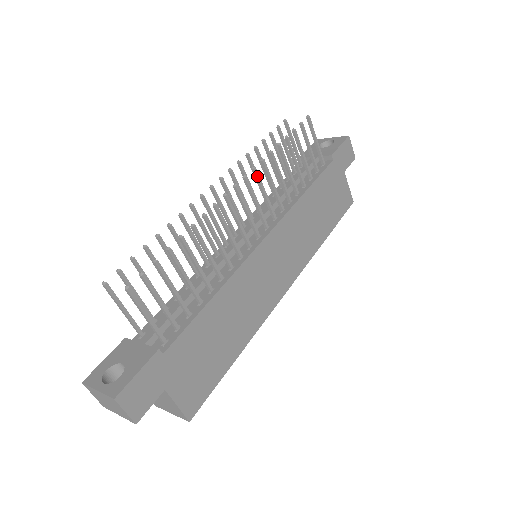
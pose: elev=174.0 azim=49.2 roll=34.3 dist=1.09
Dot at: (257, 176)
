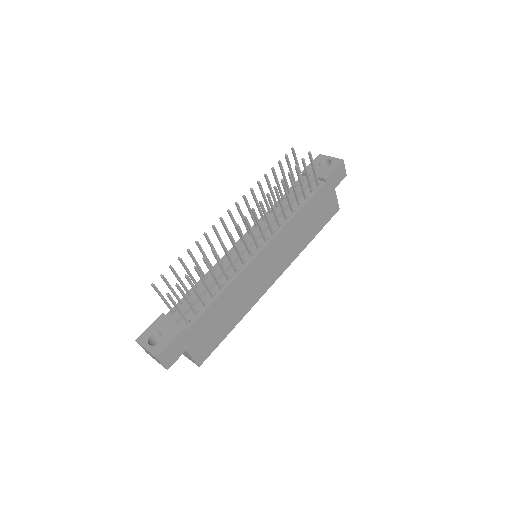
Dot at: (262, 207)
